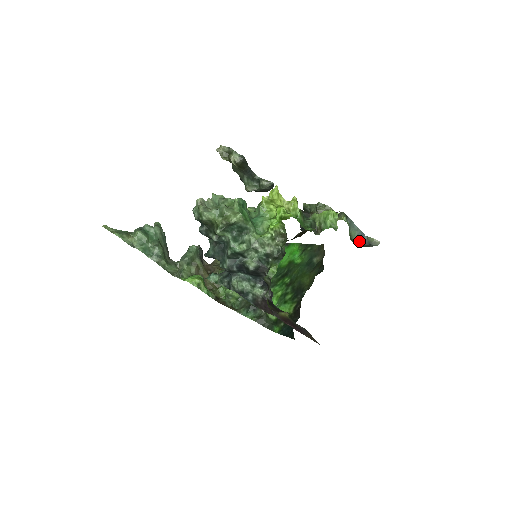
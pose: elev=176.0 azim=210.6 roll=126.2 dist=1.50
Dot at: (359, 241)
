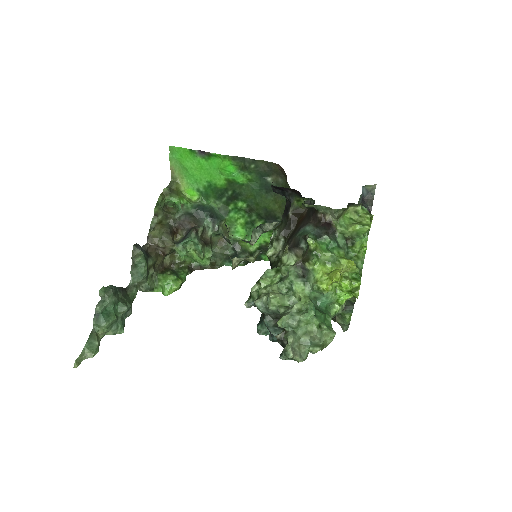
Dot at: (362, 199)
